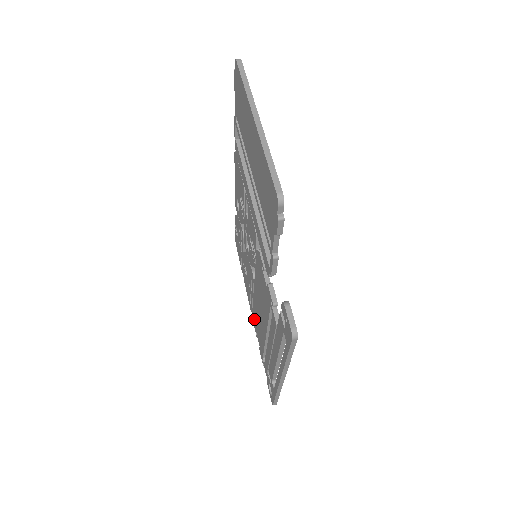
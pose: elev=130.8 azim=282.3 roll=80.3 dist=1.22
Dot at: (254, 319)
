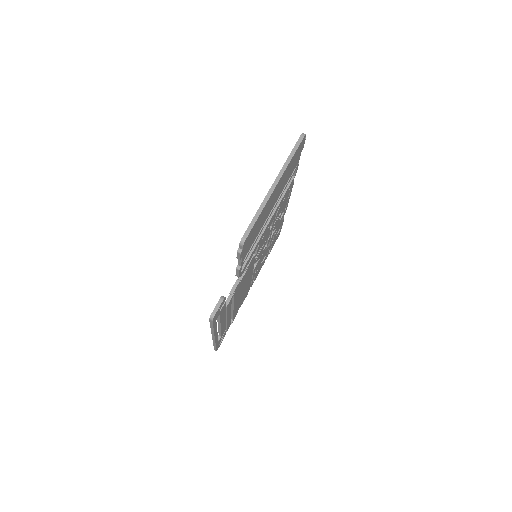
Dot at: occluded
